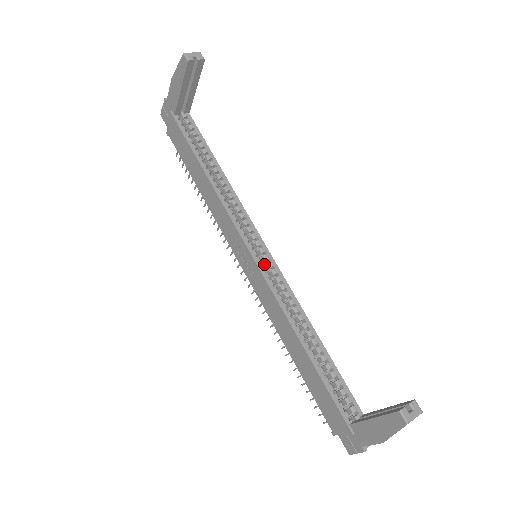
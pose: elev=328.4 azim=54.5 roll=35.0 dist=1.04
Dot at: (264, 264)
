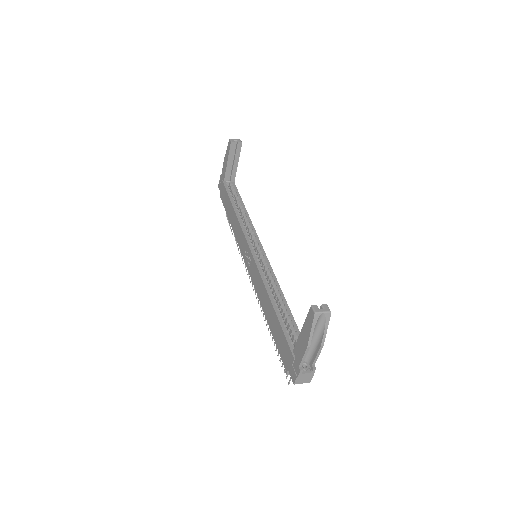
Dot at: occluded
